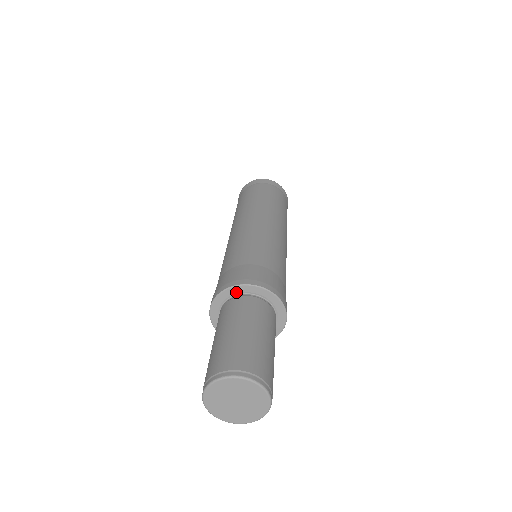
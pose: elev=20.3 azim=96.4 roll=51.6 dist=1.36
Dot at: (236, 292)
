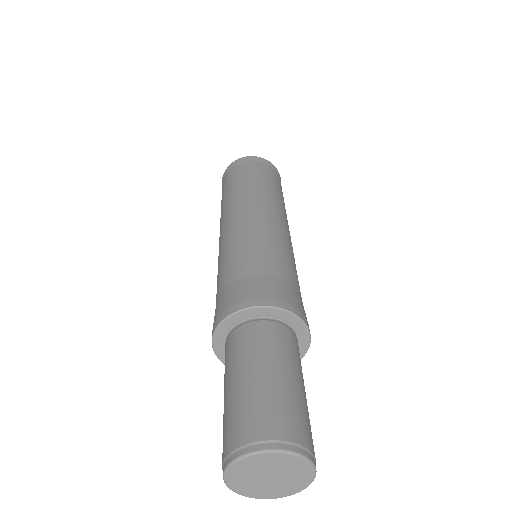
Dot at: (222, 336)
